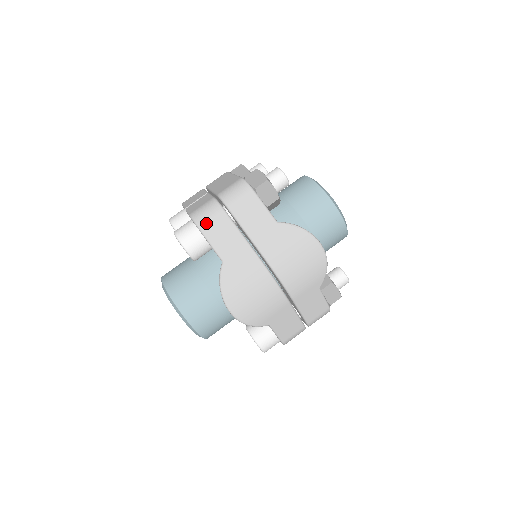
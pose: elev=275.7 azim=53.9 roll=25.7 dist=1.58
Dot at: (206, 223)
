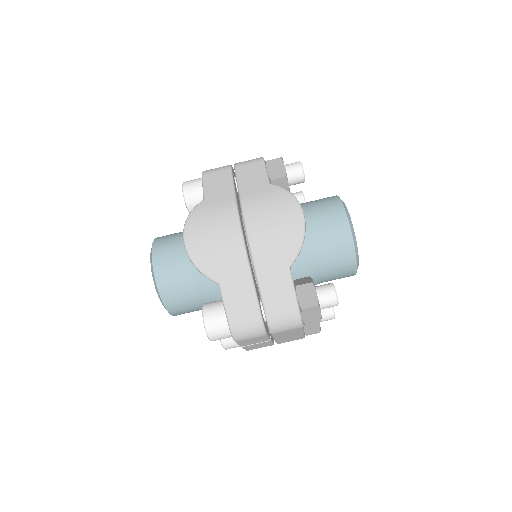
Dot at: (210, 173)
